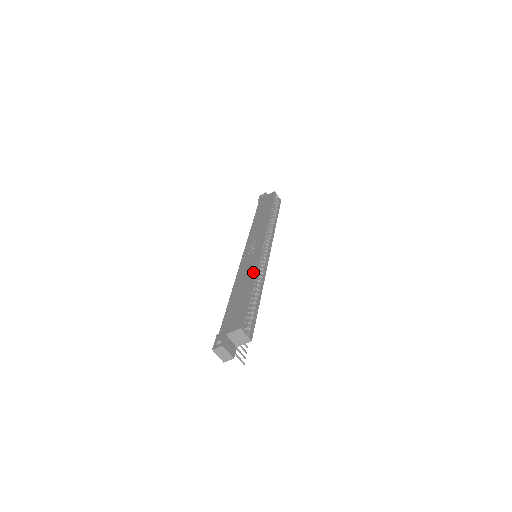
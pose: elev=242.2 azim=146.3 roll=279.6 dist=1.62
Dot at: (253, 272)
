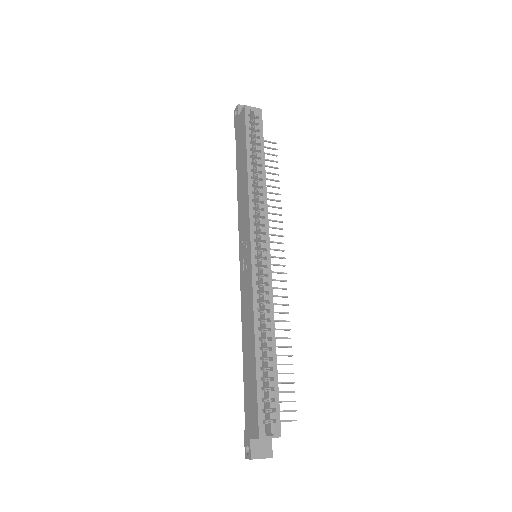
Dot at: (252, 317)
